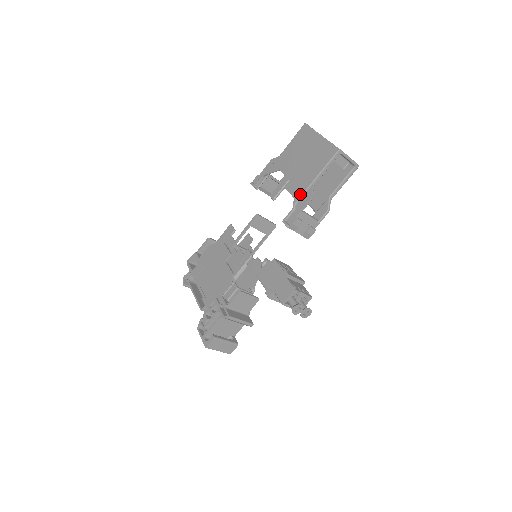
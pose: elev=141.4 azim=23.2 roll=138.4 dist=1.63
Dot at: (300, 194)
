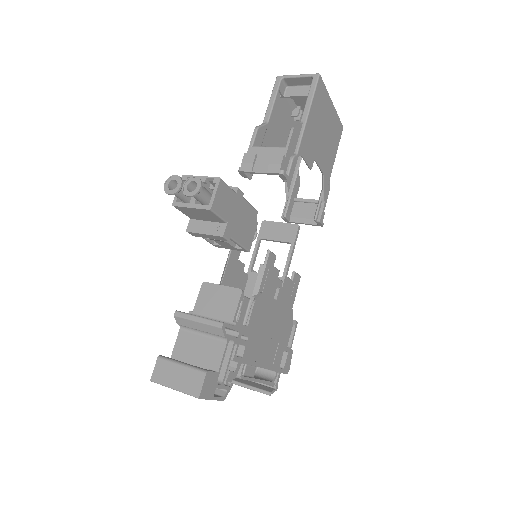
Dot at: occluded
